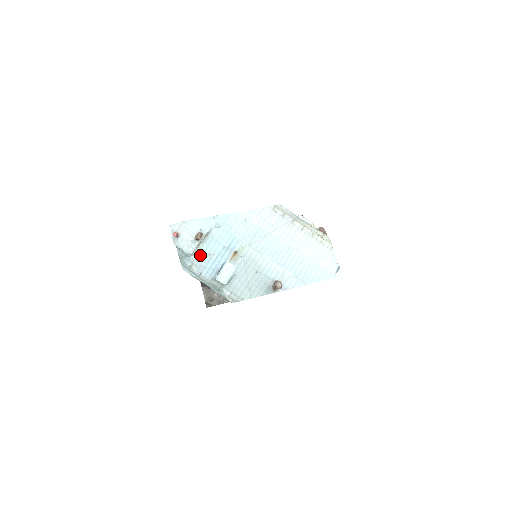
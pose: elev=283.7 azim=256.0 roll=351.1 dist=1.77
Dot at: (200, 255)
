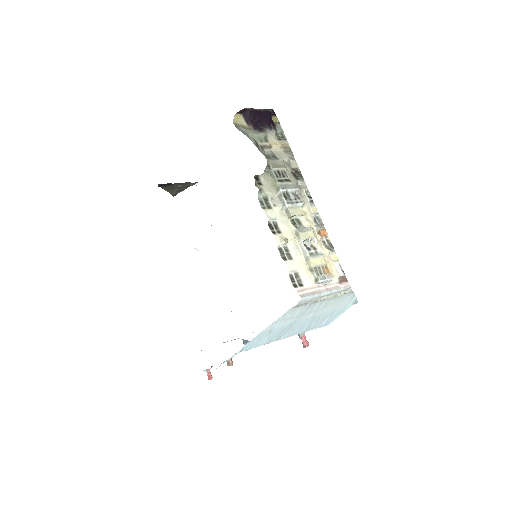
Dot at: occluded
